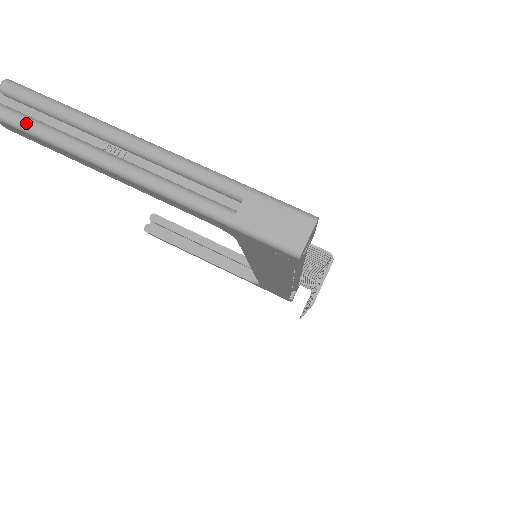
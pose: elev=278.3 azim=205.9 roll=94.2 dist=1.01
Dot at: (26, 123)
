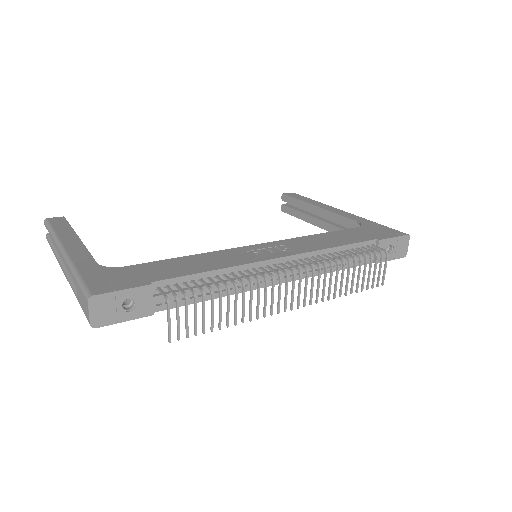
Dot at: (50, 245)
